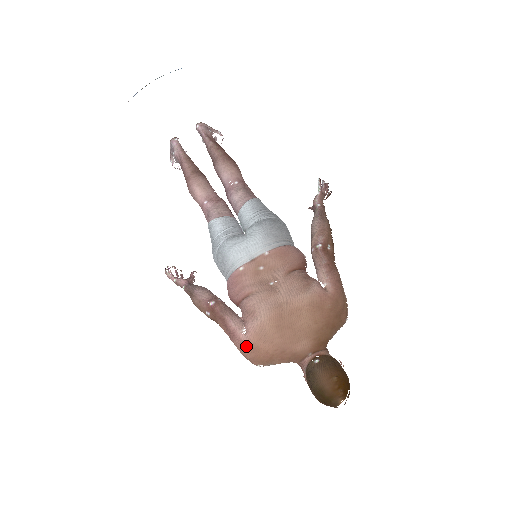
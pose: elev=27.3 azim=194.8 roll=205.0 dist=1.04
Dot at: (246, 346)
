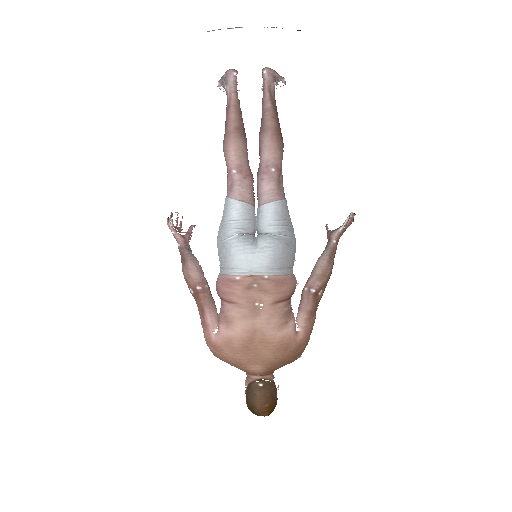
Dot at: (212, 343)
